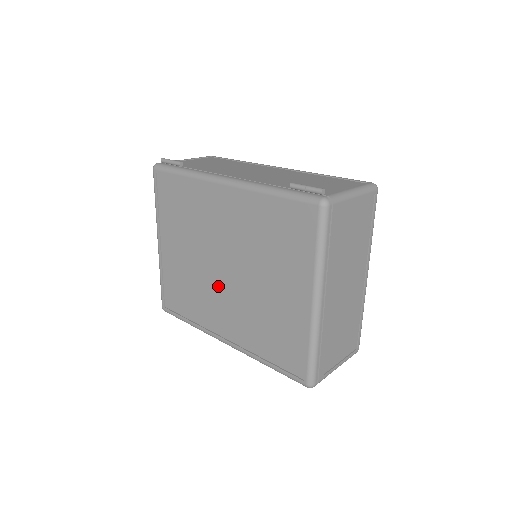
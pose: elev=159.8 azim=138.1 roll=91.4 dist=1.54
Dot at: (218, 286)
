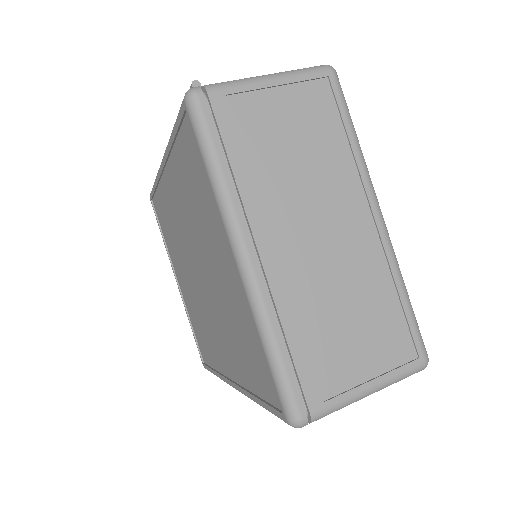
Dot at: (205, 304)
